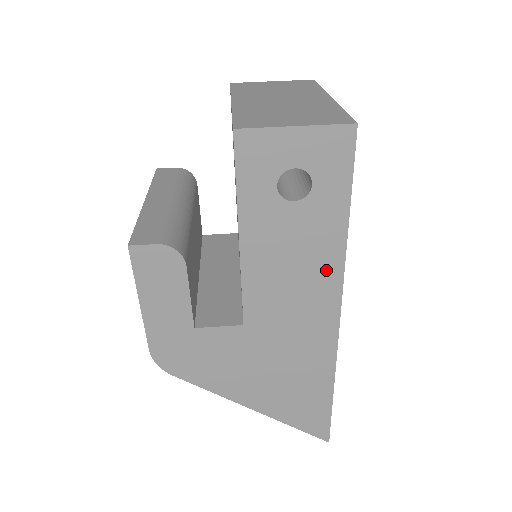
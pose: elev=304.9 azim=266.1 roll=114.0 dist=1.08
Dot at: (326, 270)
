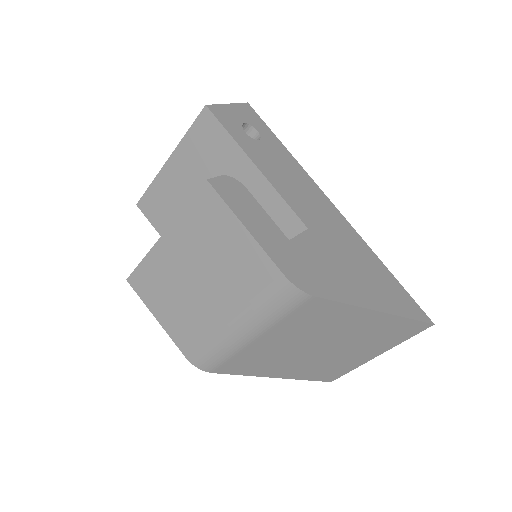
Dot at: (304, 178)
